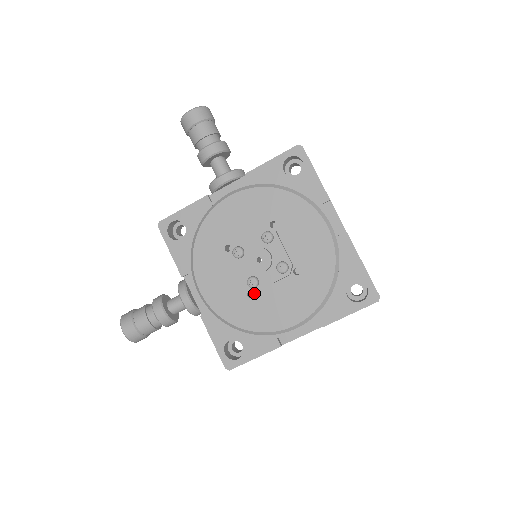
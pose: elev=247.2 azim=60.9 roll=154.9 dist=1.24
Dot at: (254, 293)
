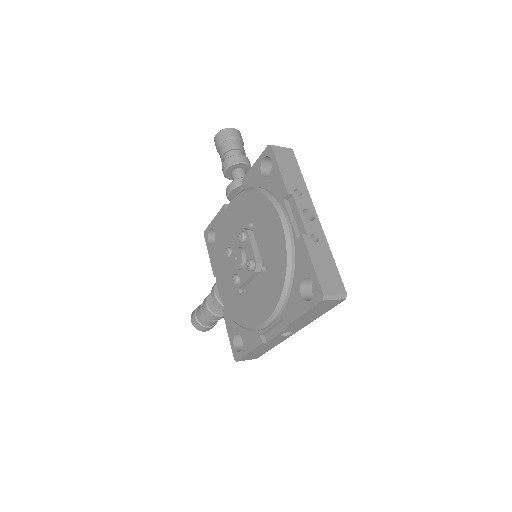
Dot at: (242, 290)
